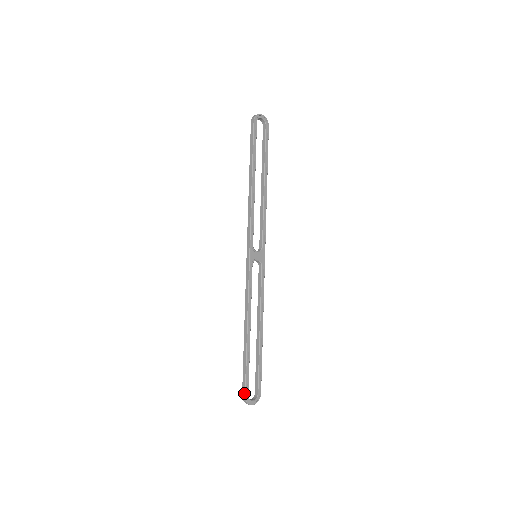
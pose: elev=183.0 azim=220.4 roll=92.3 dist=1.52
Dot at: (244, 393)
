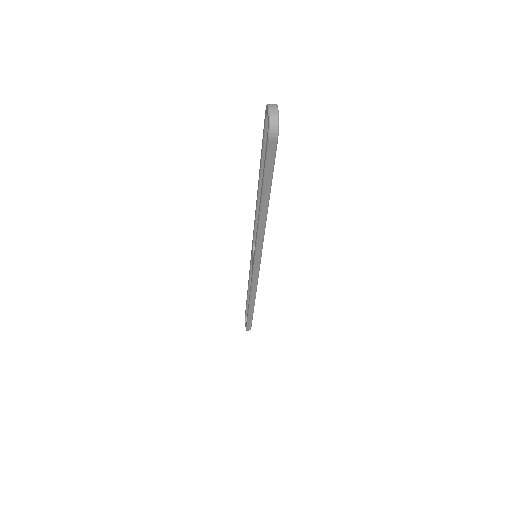
Dot at: (250, 329)
